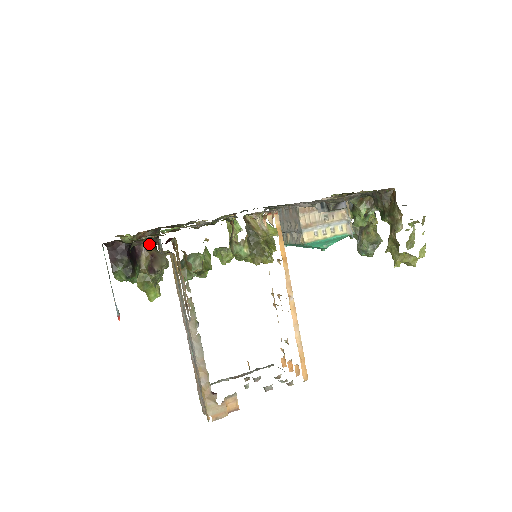
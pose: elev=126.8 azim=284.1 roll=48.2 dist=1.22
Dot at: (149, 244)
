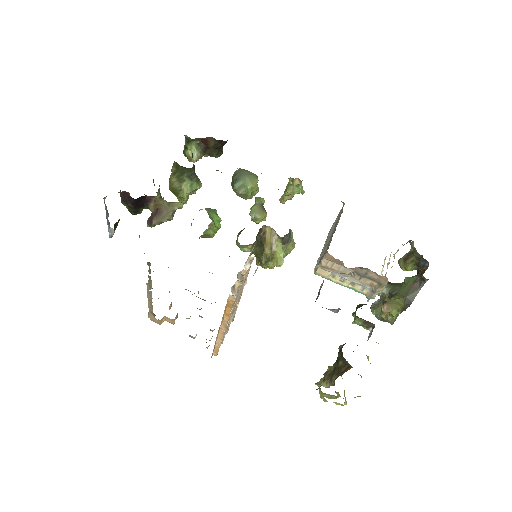
Dot at: (161, 199)
